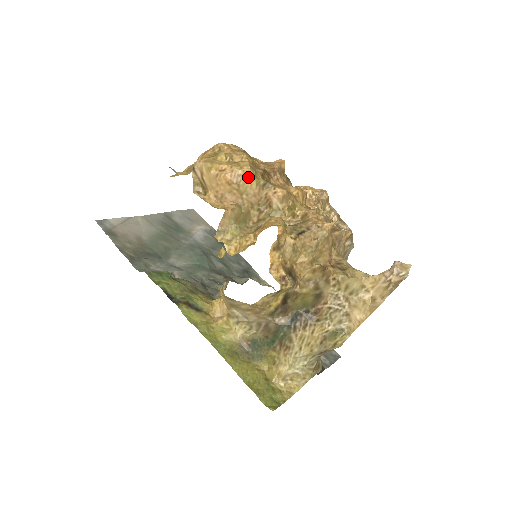
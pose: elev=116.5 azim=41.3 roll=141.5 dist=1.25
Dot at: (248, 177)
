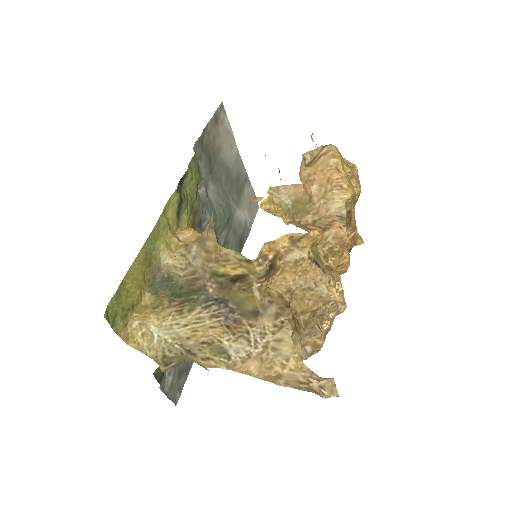
Dot at: (344, 195)
